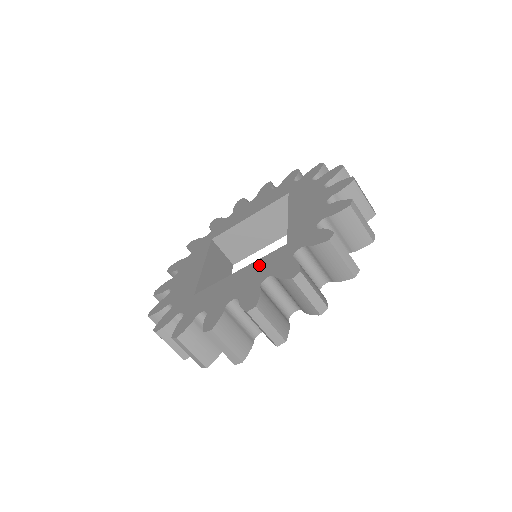
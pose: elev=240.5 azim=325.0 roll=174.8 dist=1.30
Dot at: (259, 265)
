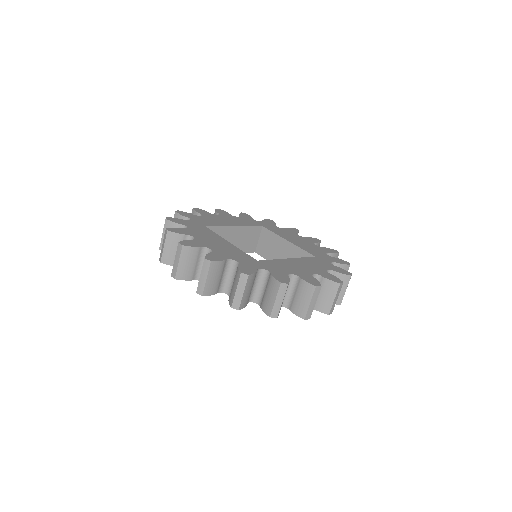
Dot at: (308, 261)
